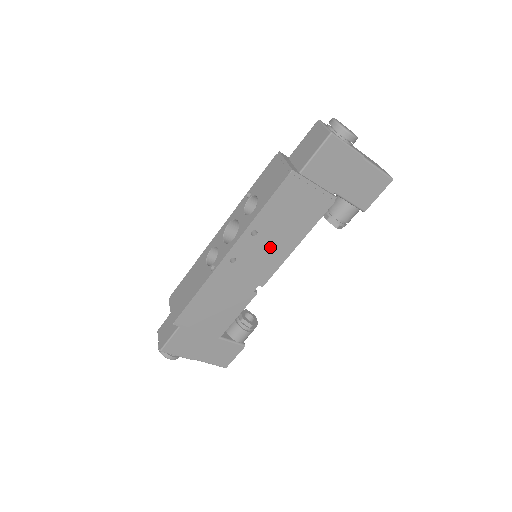
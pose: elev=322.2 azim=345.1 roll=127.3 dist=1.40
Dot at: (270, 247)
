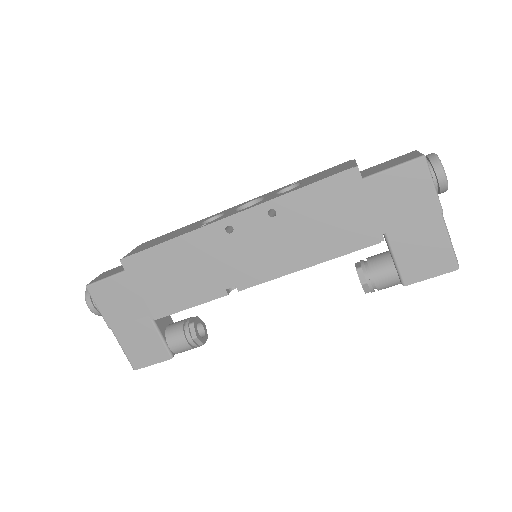
Dot at: (277, 245)
